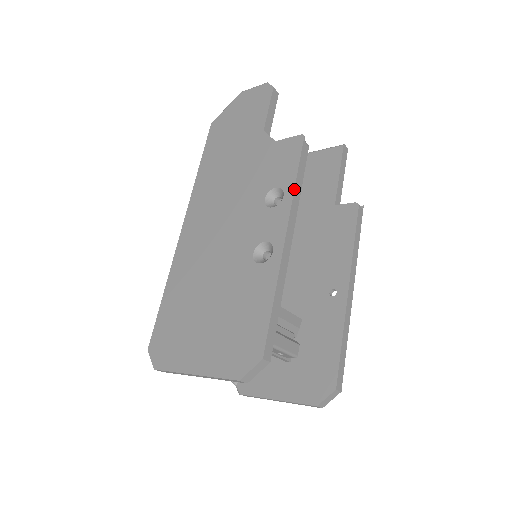
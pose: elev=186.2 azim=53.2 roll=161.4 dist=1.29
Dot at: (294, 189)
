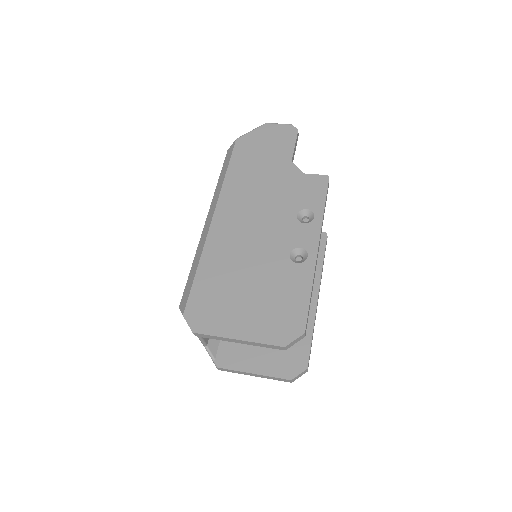
Dot at: (323, 214)
